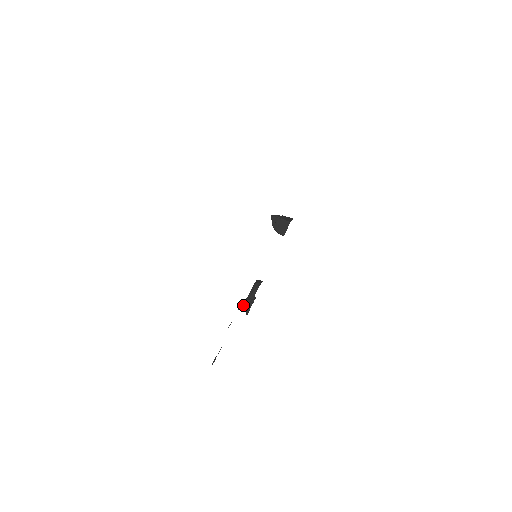
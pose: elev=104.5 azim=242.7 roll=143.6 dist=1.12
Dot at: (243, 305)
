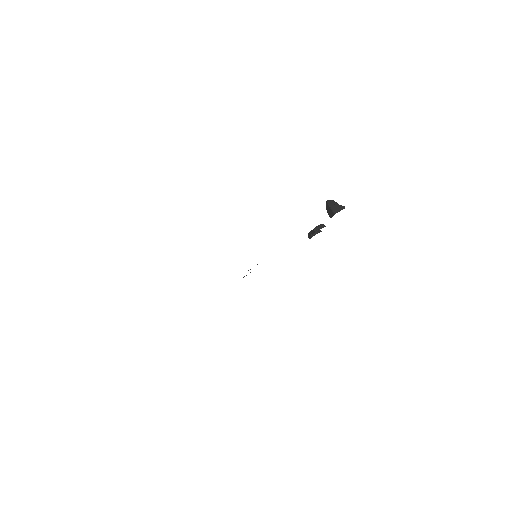
Dot at: (308, 233)
